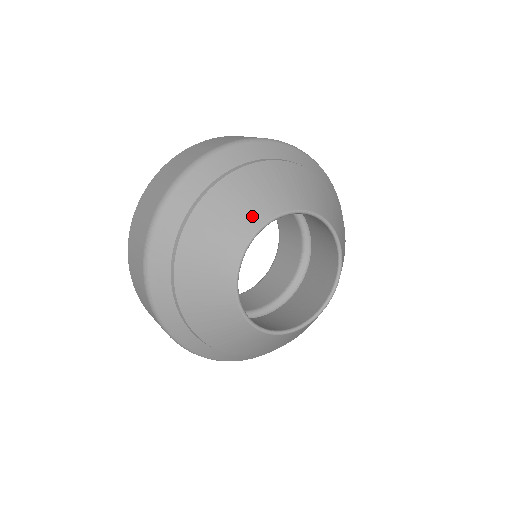
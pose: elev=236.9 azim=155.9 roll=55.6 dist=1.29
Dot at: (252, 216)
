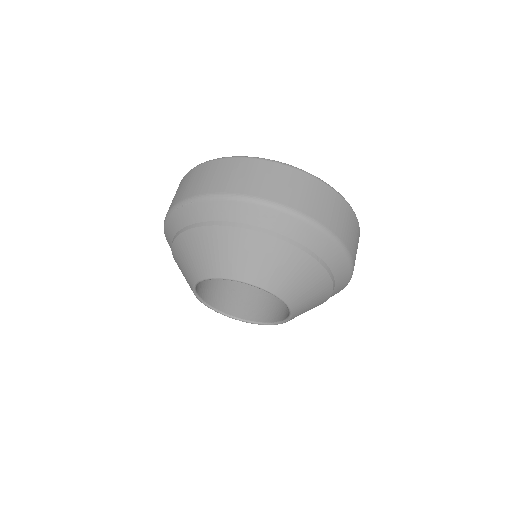
Dot at: (226, 267)
